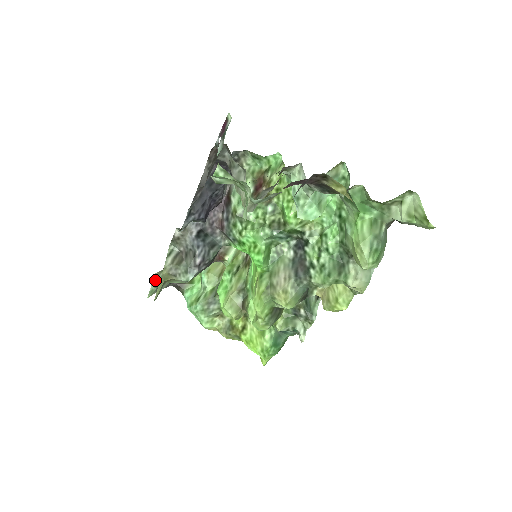
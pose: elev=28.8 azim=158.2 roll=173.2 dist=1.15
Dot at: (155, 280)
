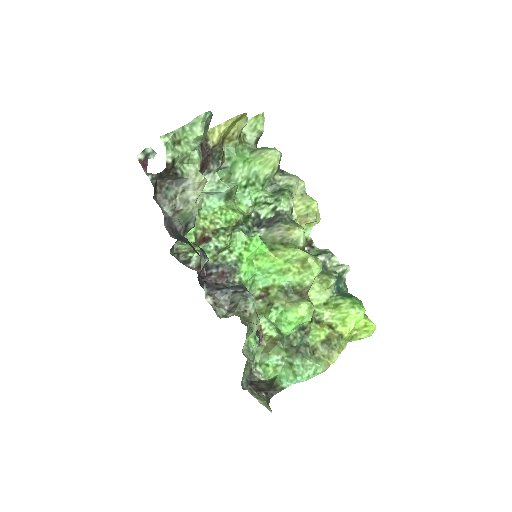
Dot at: (255, 397)
